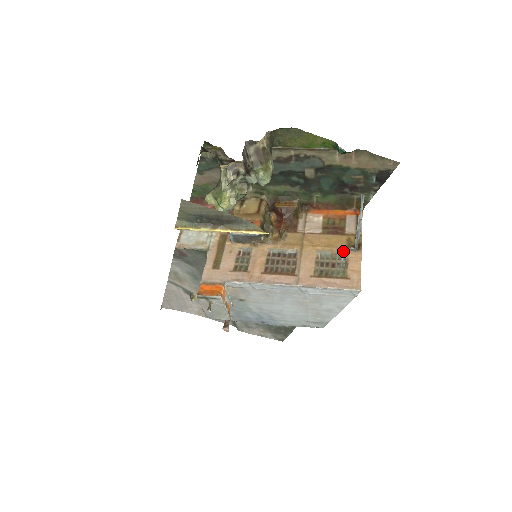
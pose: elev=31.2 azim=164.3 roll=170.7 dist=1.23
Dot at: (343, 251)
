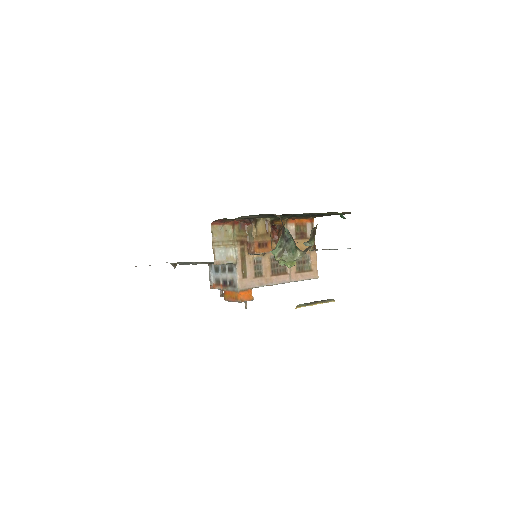
Dot at: (308, 252)
